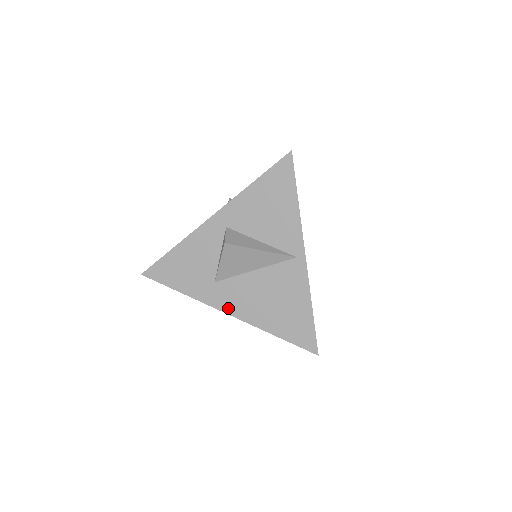
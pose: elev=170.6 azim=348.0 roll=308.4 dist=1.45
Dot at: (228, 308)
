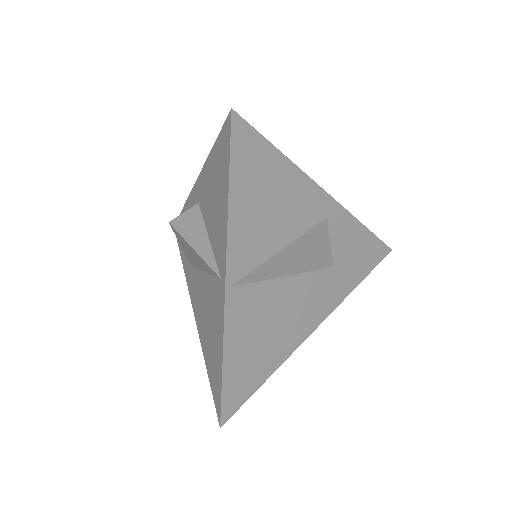
Dot at: (193, 303)
